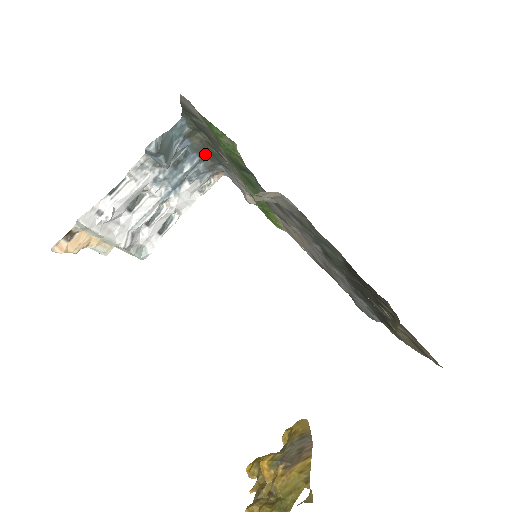
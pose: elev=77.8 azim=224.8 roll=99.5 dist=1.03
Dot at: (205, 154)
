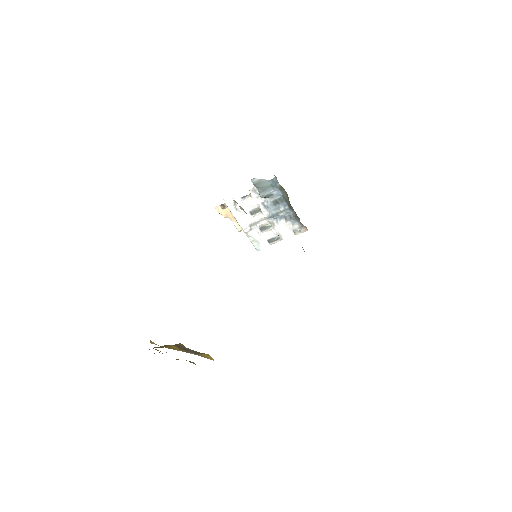
Dot at: (291, 206)
